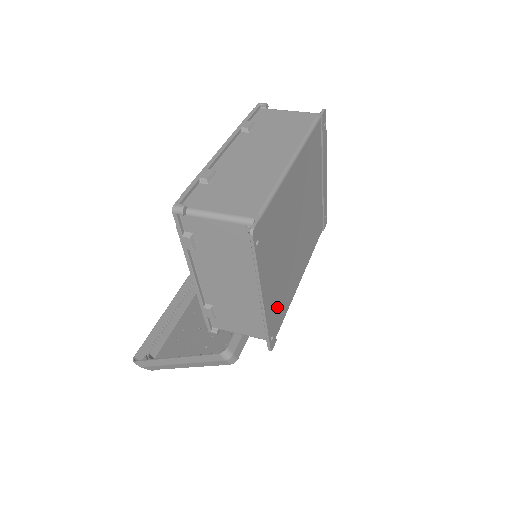
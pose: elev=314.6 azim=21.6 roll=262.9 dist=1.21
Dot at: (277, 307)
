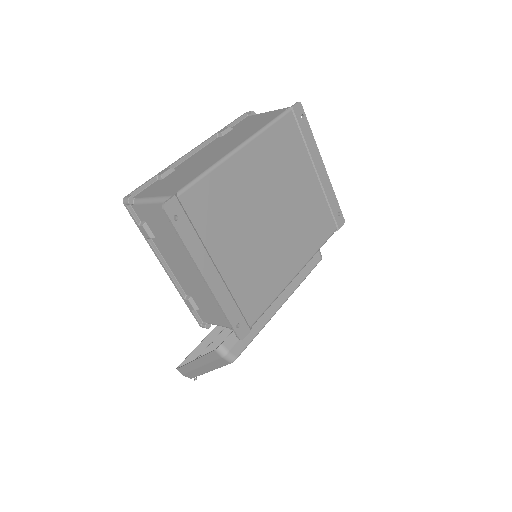
Dot at: (244, 294)
